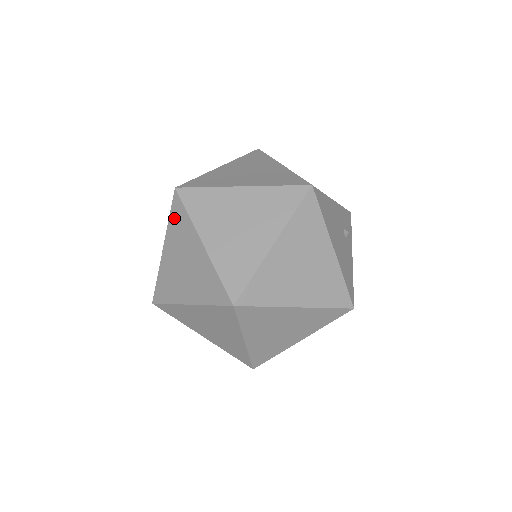
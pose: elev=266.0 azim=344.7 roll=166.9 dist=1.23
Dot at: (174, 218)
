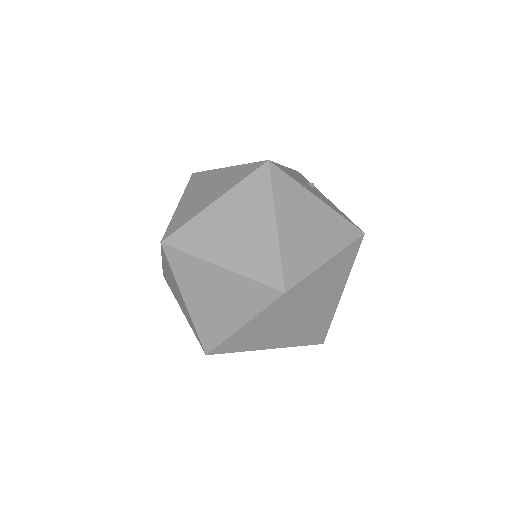
Dot at: (177, 268)
